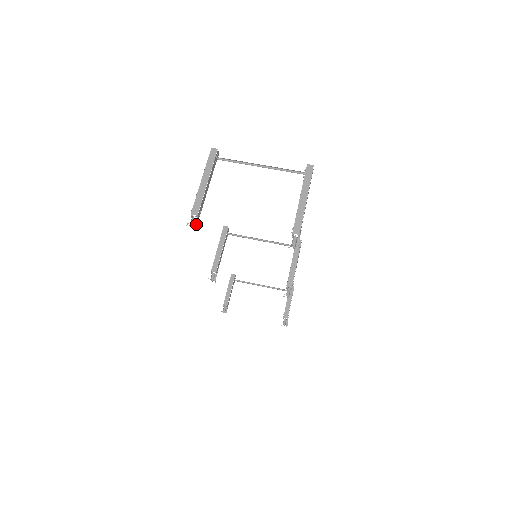
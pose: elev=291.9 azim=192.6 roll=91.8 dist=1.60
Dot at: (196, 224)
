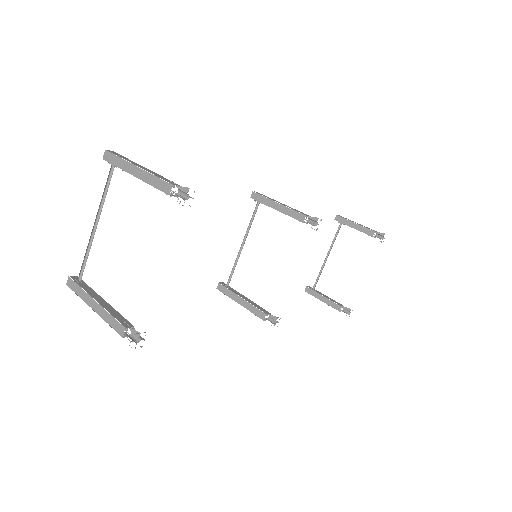
Dot at: (136, 334)
